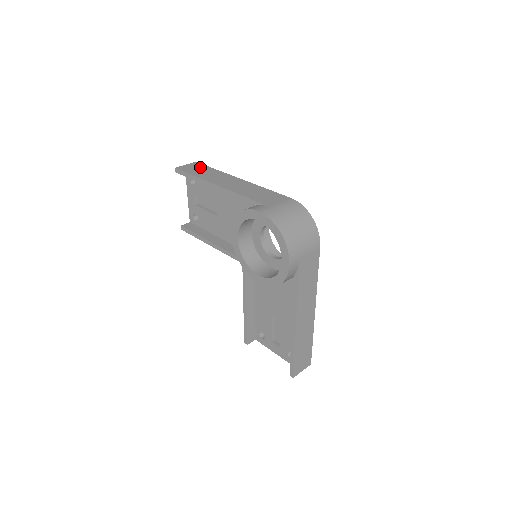
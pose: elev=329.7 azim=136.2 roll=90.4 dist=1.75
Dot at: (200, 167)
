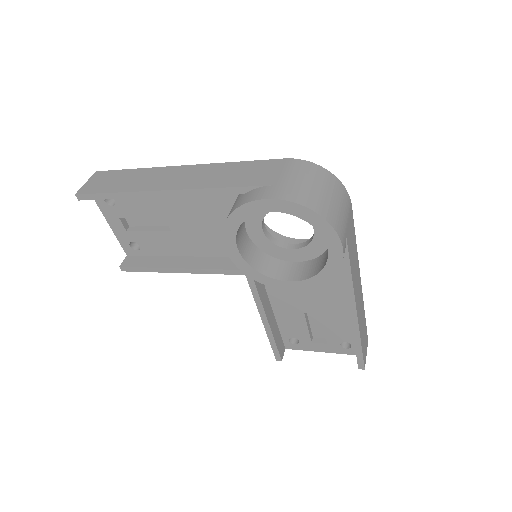
Dot at: (111, 176)
